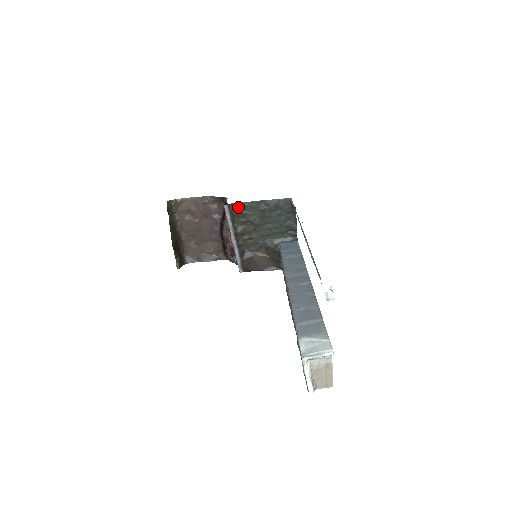
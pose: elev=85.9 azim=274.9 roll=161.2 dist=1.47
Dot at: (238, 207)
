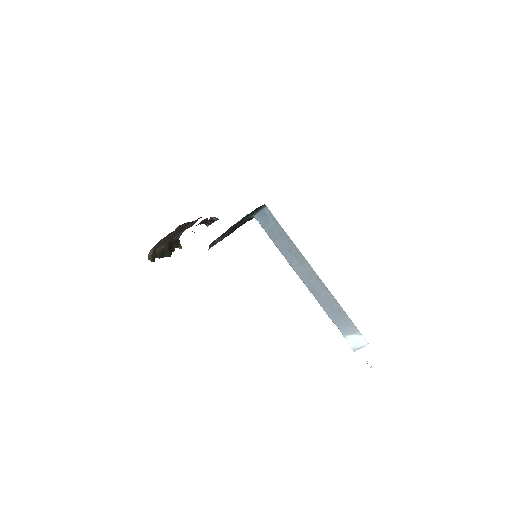
Dot at: (214, 241)
